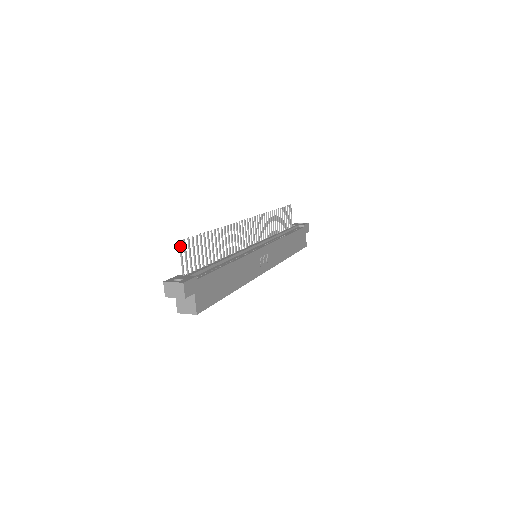
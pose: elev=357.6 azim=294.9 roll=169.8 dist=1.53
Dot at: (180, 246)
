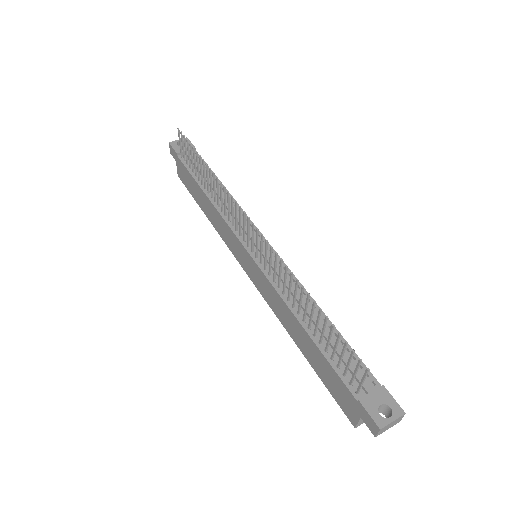
Dot at: occluded
